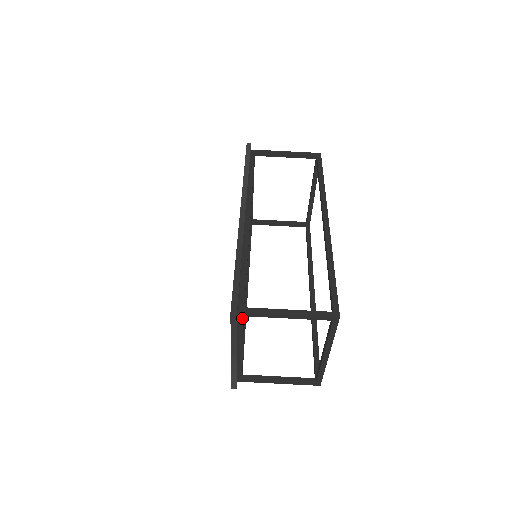
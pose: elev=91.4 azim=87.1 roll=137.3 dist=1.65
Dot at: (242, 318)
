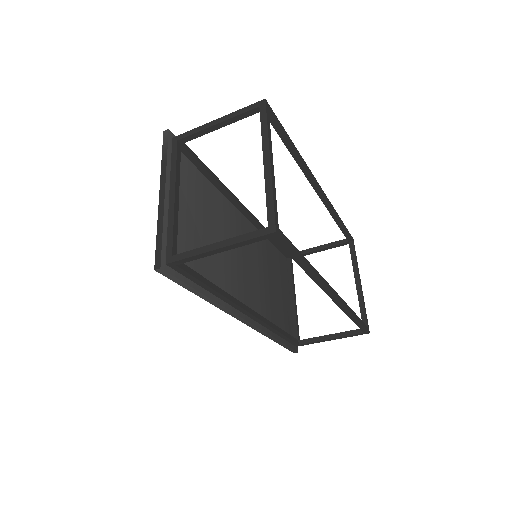
Dot at: (299, 339)
